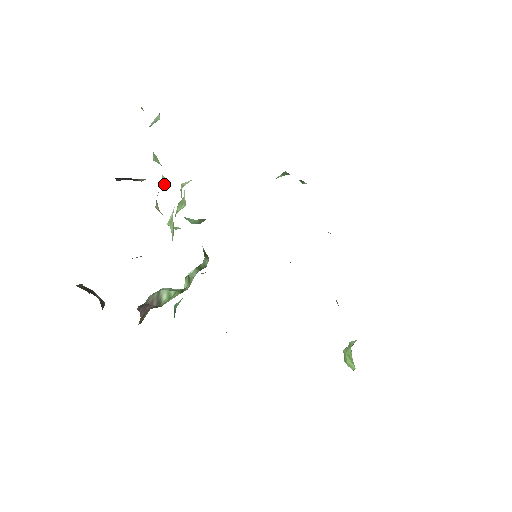
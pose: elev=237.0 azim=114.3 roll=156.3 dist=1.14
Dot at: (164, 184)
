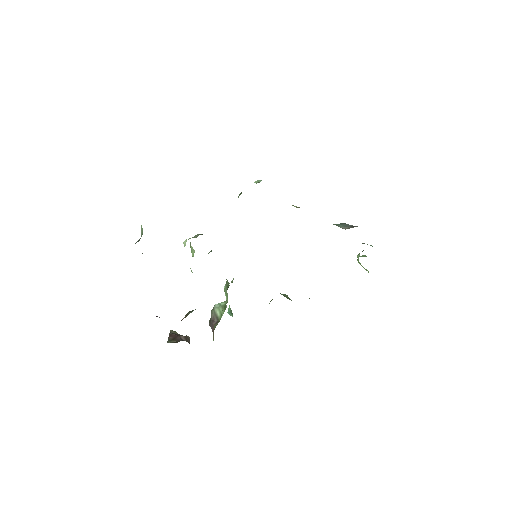
Dot at: occluded
